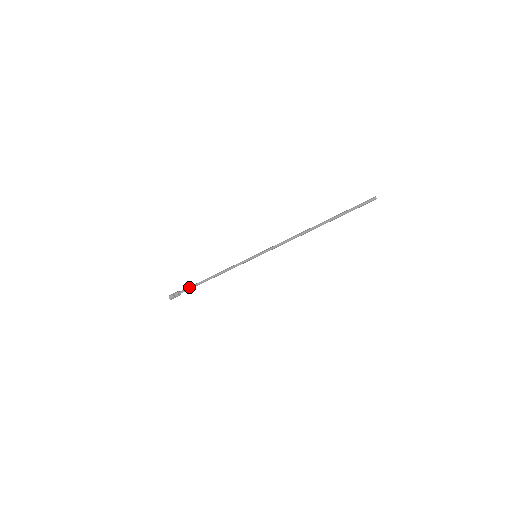
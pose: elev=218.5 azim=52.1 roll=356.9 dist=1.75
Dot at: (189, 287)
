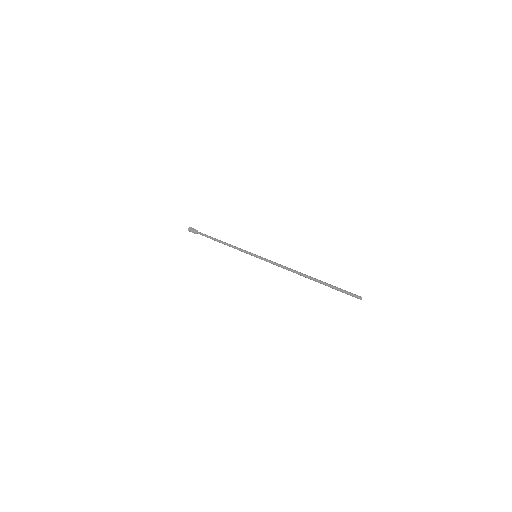
Dot at: (203, 235)
